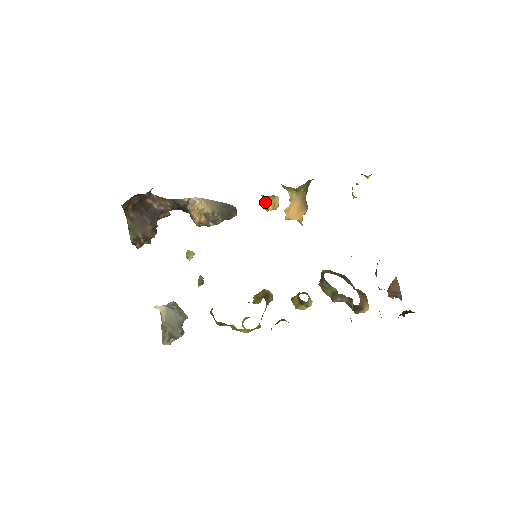
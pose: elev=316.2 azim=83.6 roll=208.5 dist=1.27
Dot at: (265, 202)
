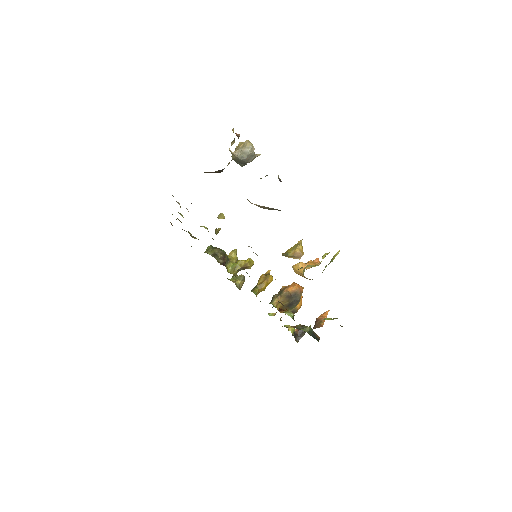
Dot at: occluded
